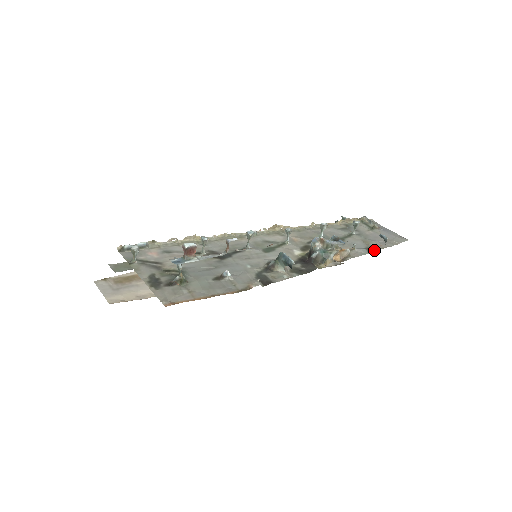
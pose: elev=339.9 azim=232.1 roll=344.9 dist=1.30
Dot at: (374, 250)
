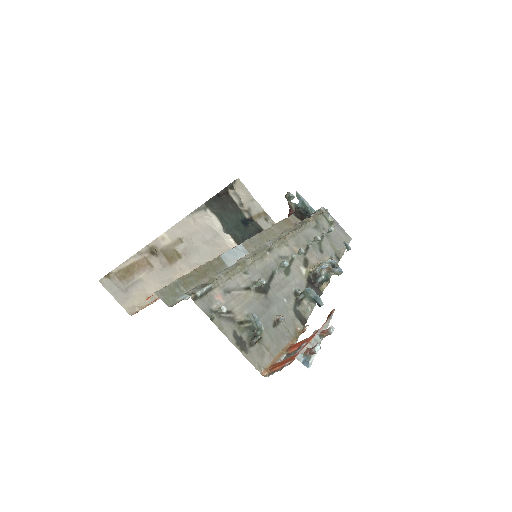
Dot at: (340, 257)
